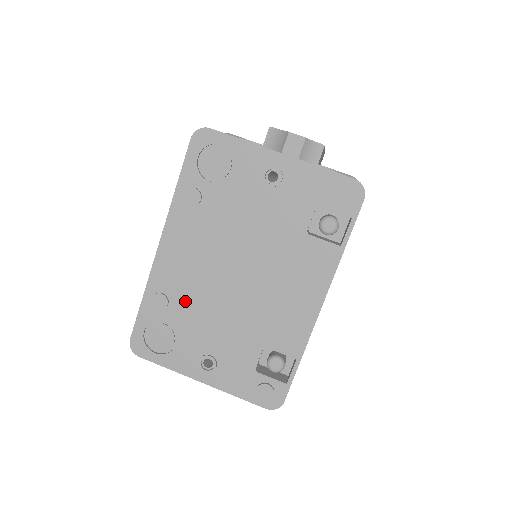
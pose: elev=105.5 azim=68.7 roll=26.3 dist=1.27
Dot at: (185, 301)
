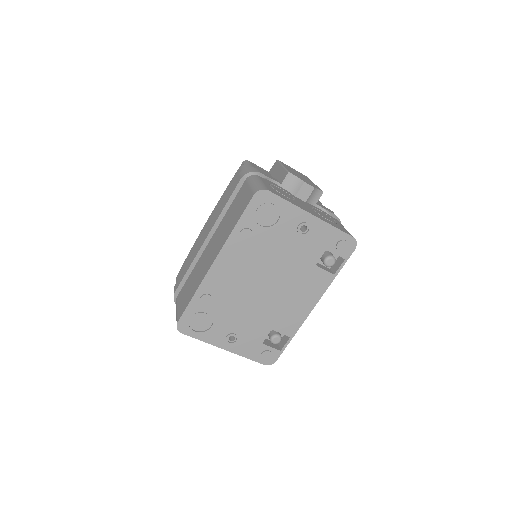
Dot at: (225, 300)
